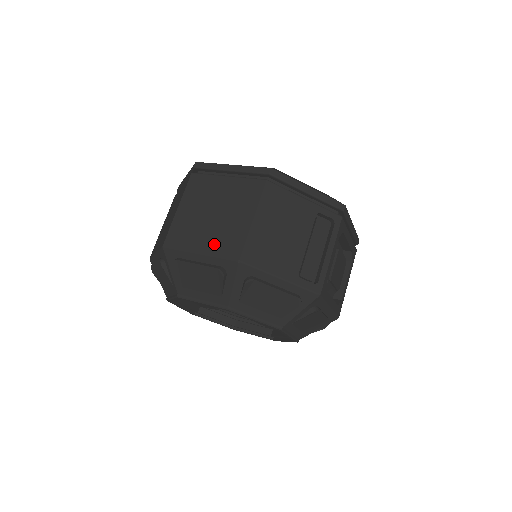
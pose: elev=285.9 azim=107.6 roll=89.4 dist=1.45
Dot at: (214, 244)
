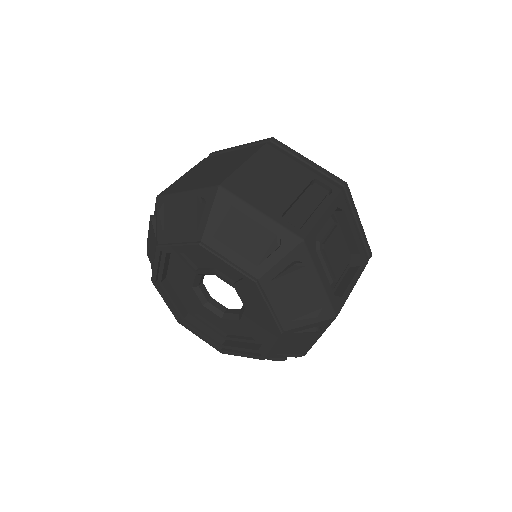
Dot at: (202, 183)
